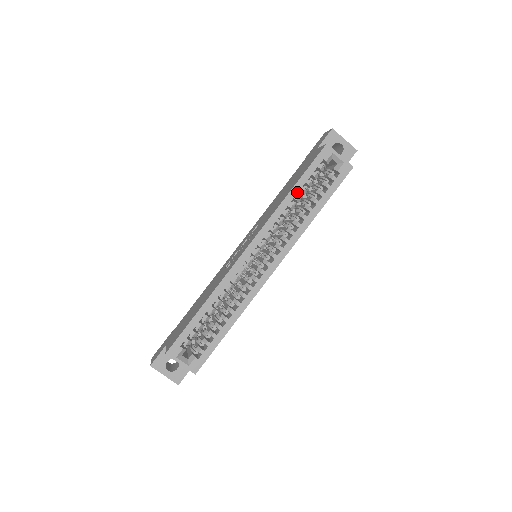
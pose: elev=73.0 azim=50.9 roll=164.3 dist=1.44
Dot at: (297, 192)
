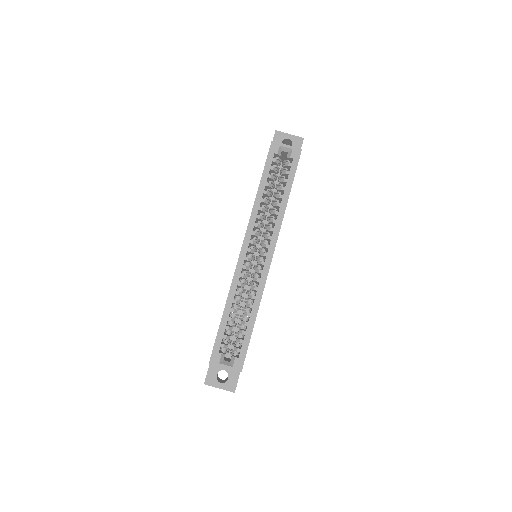
Dot at: (264, 188)
